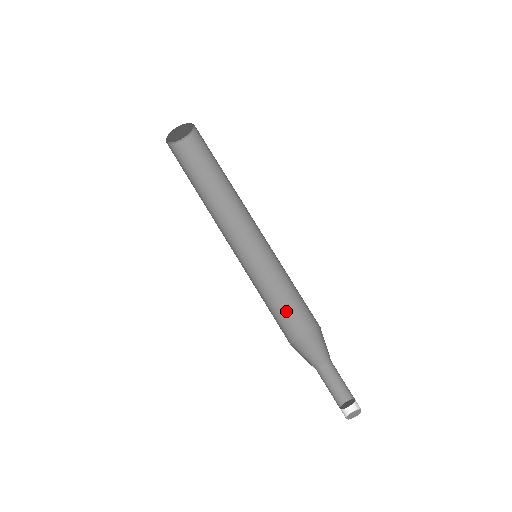
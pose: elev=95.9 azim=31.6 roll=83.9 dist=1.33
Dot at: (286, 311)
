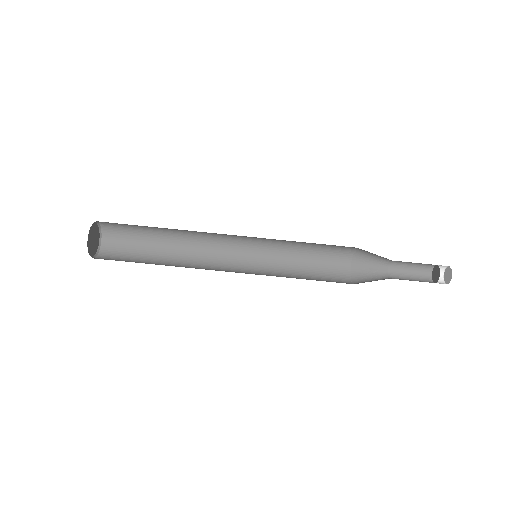
Dot at: (323, 248)
